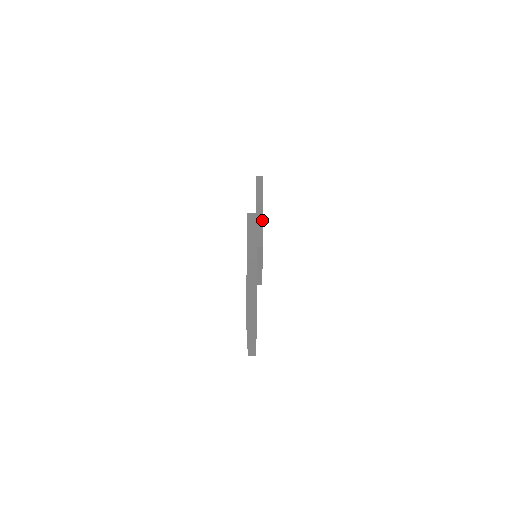
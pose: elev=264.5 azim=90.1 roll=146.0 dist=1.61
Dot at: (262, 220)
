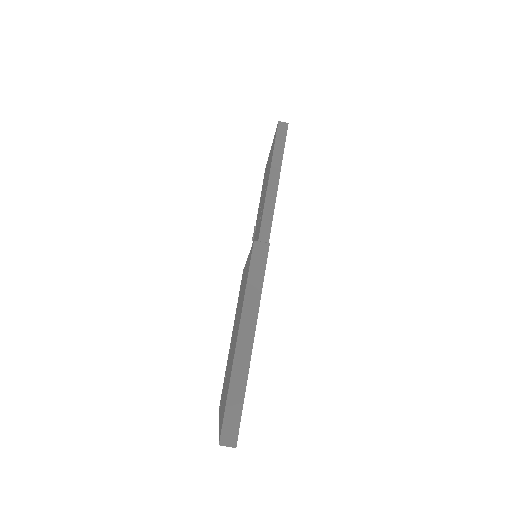
Dot at: (275, 198)
